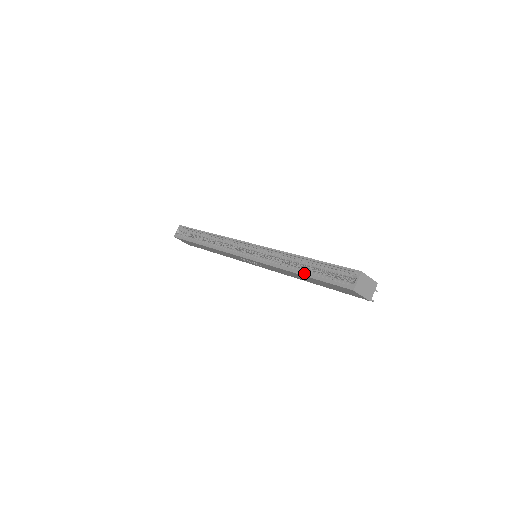
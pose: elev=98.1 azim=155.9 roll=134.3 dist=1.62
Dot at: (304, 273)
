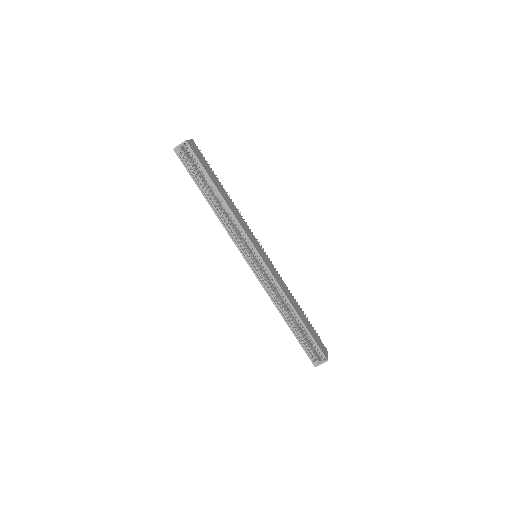
Dot at: (291, 326)
